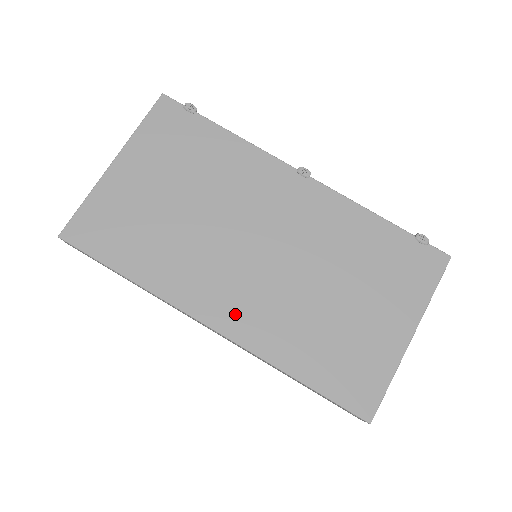
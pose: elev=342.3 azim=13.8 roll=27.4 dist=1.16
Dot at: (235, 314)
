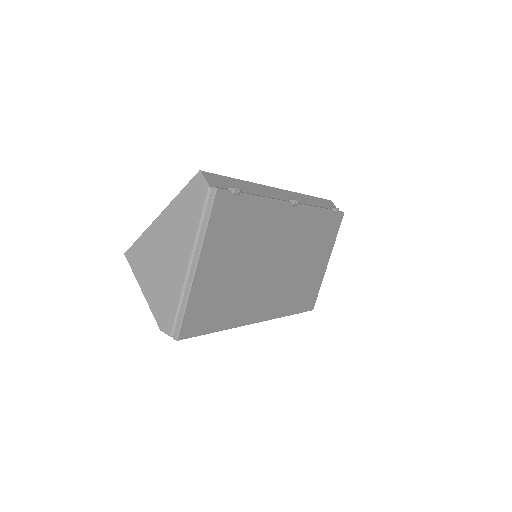
Dot at: (269, 307)
